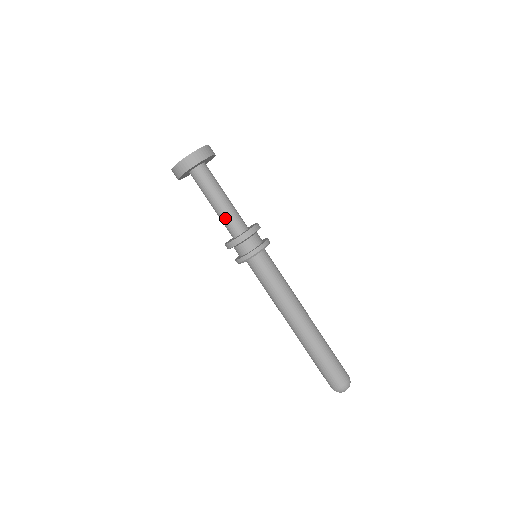
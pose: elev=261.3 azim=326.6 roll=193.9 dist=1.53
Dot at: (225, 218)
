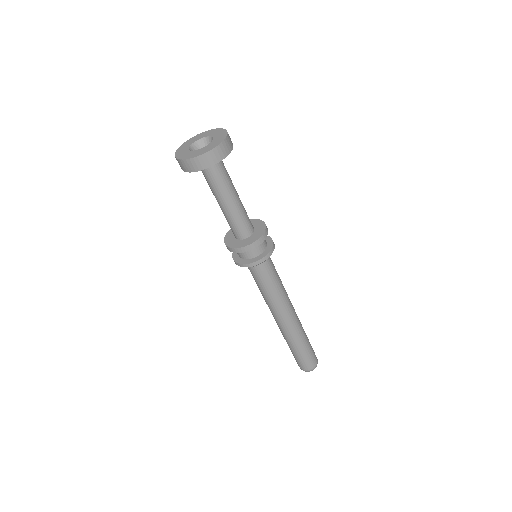
Dot at: (228, 220)
